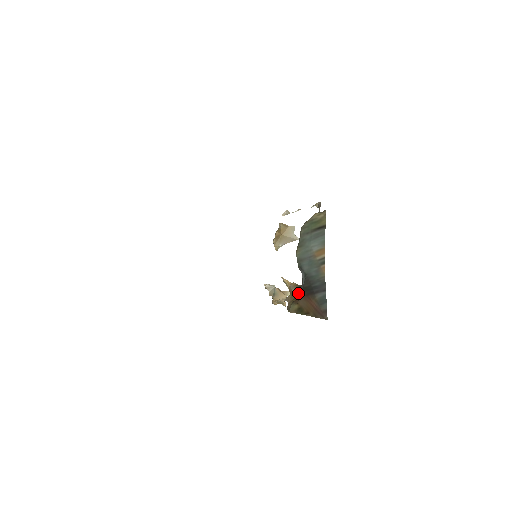
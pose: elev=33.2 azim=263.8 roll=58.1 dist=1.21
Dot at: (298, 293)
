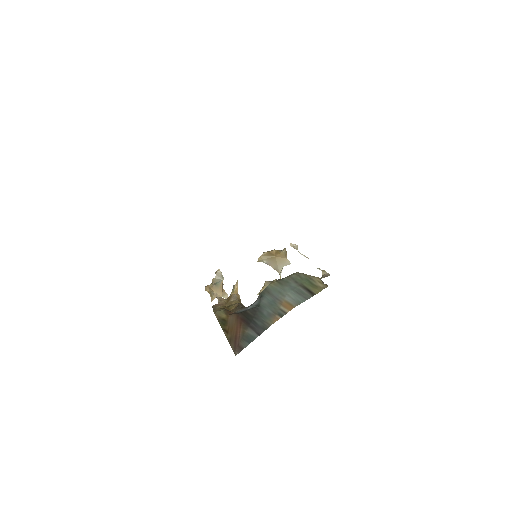
Dot at: (236, 308)
